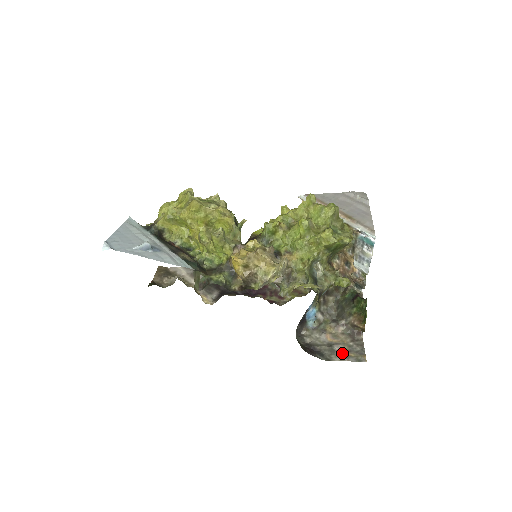
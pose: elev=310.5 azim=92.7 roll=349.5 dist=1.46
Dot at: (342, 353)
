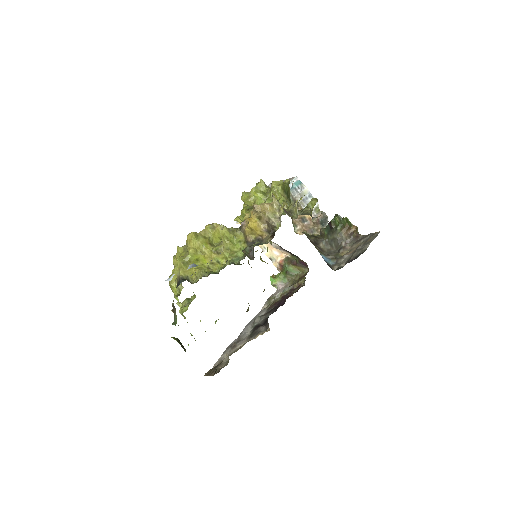
Dot at: (365, 244)
